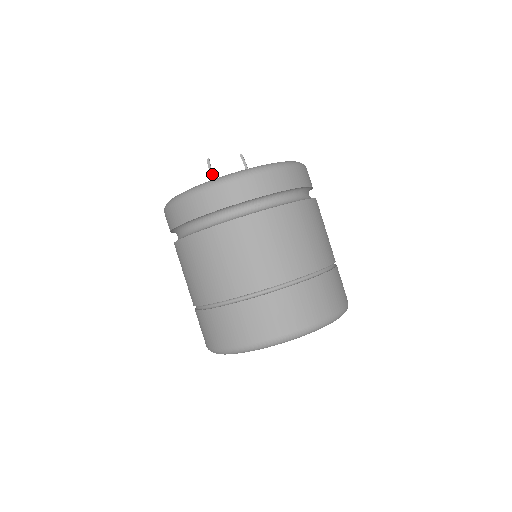
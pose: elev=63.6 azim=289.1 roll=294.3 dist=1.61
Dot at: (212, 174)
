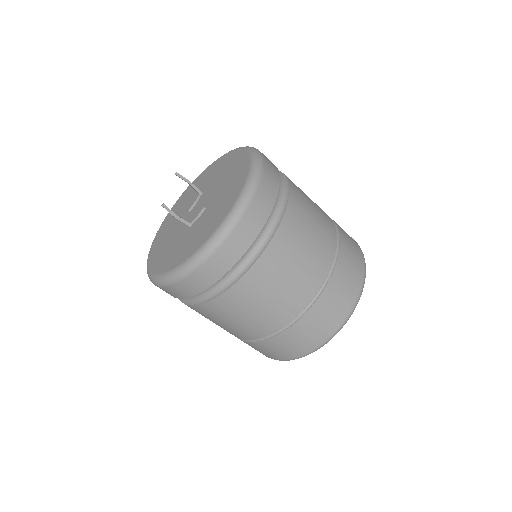
Dot at: (177, 216)
